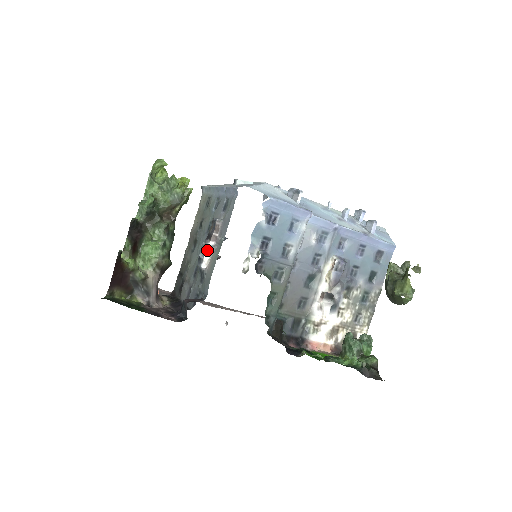
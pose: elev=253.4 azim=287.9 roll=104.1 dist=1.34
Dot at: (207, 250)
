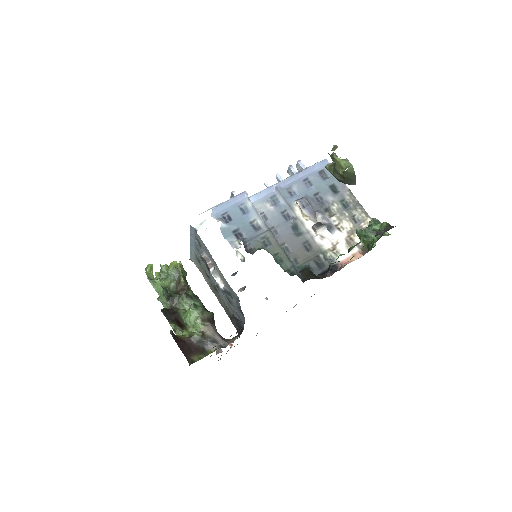
Dot at: (213, 276)
